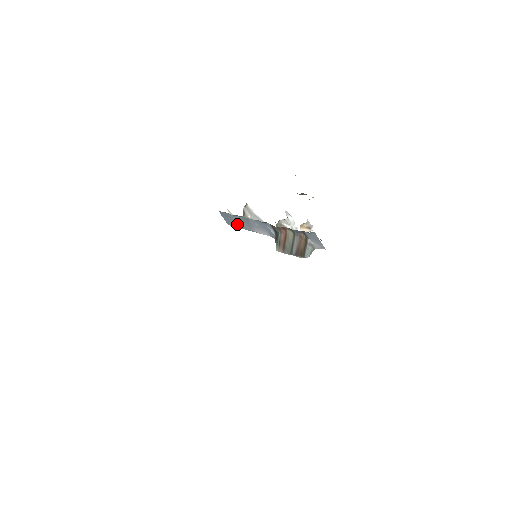
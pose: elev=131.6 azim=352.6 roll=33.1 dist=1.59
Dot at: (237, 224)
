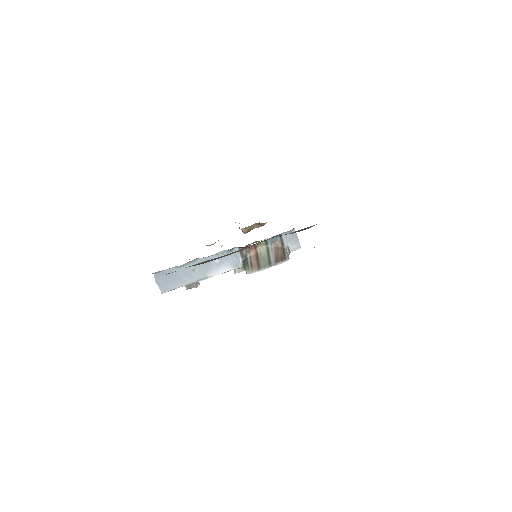
Dot at: (181, 280)
